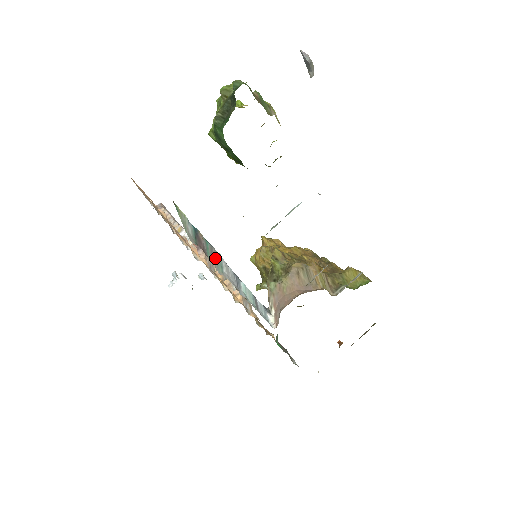
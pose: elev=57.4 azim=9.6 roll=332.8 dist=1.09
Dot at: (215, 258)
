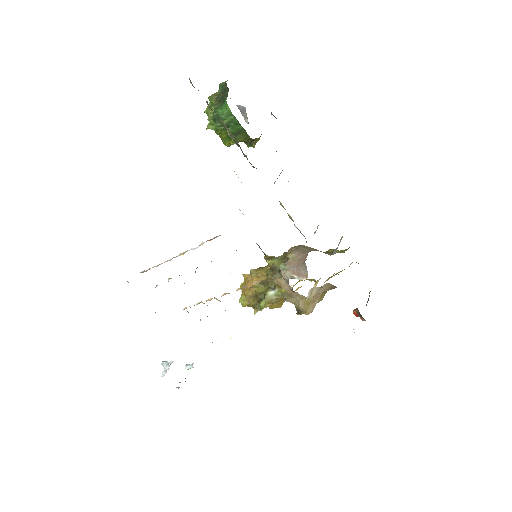
Dot at: occluded
